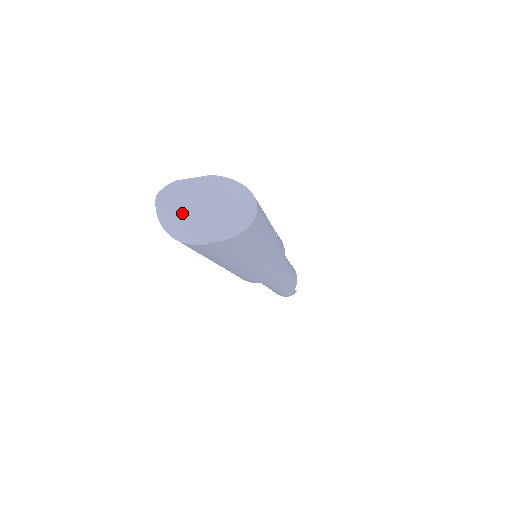
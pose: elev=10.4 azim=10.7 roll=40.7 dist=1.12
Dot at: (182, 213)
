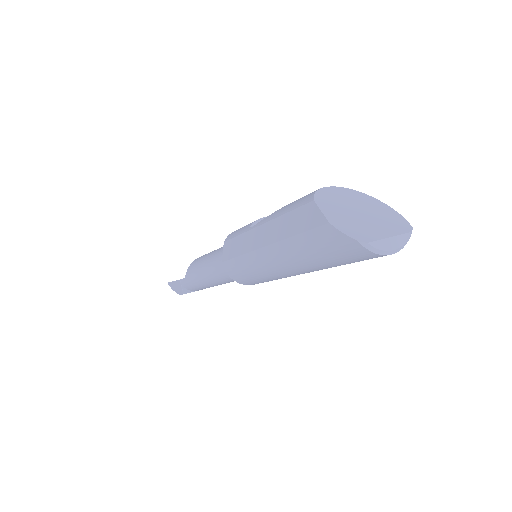
Dot at: (379, 233)
